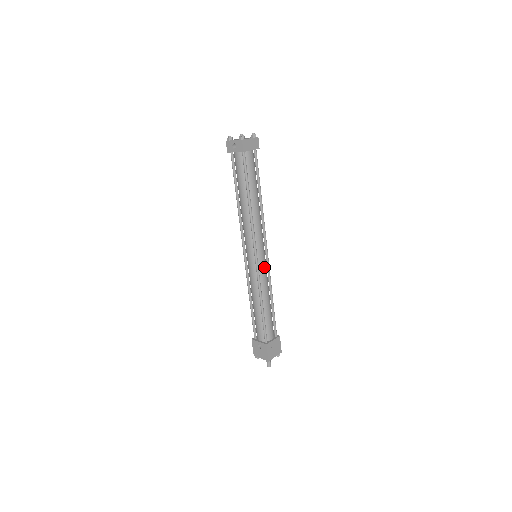
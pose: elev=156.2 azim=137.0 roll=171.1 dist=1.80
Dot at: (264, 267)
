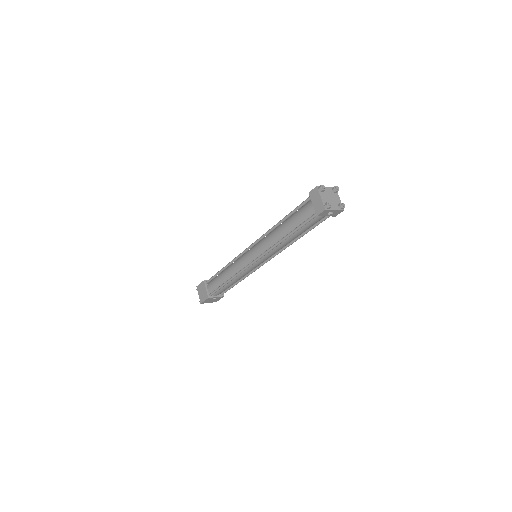
Dot at: occluded
